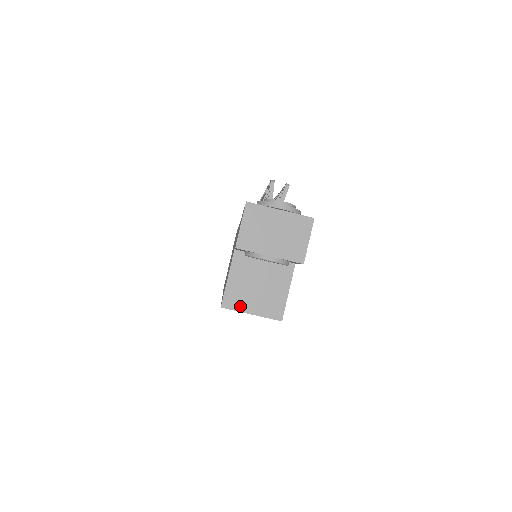
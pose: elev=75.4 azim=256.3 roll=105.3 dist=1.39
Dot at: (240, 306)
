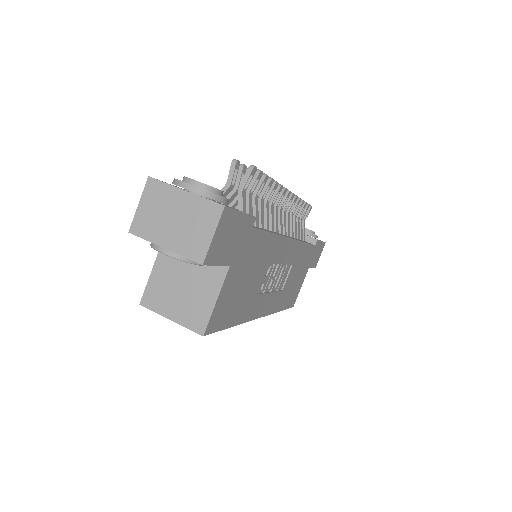
Dot at: (160, 307)
